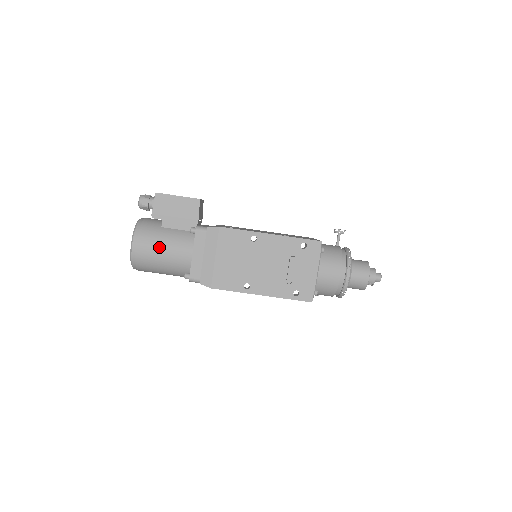
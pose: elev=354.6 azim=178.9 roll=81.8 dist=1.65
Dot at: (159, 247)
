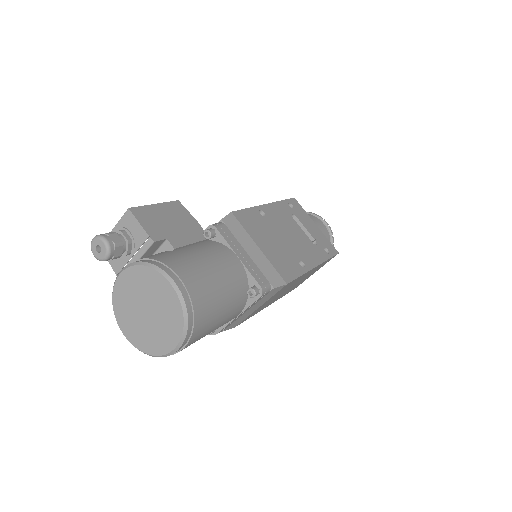
Dot at: (204, 266)
